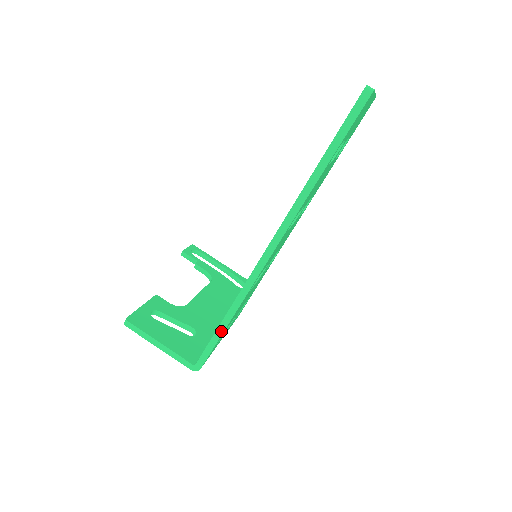
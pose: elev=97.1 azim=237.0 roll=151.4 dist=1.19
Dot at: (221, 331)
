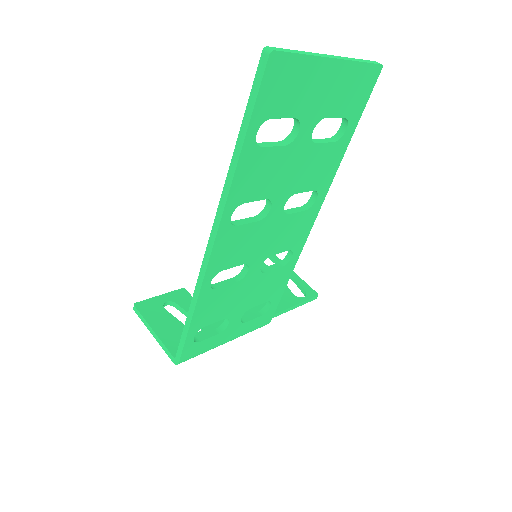
Dot at: (187, 327)
